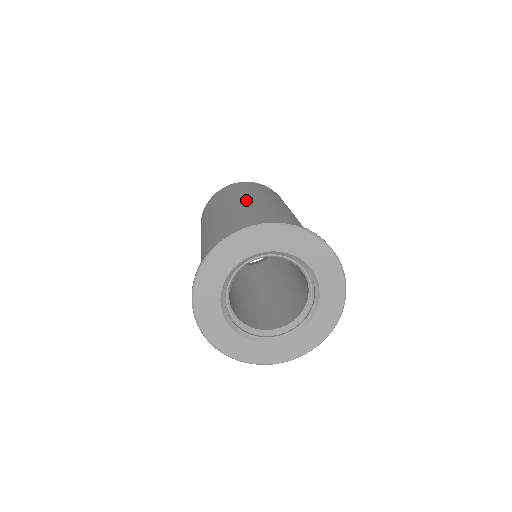
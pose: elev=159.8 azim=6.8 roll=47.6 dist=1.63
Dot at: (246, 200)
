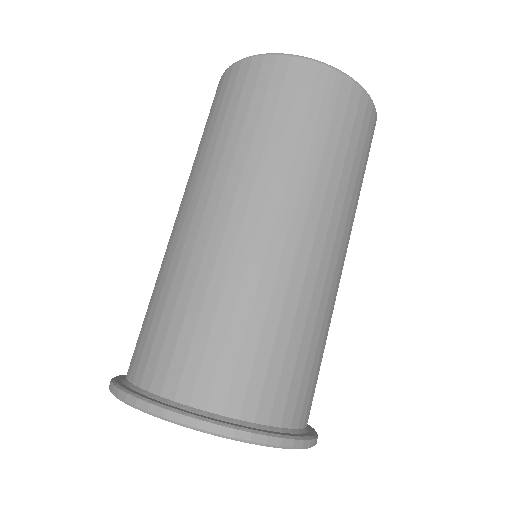
Dot at: (335, 243)
